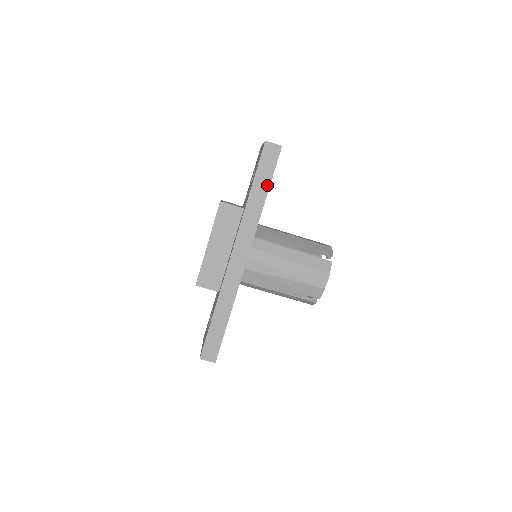
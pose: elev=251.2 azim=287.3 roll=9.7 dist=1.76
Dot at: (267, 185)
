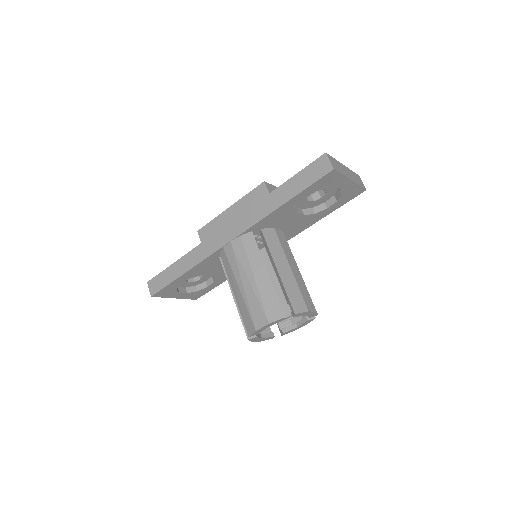
Dot at: (294, 194)
